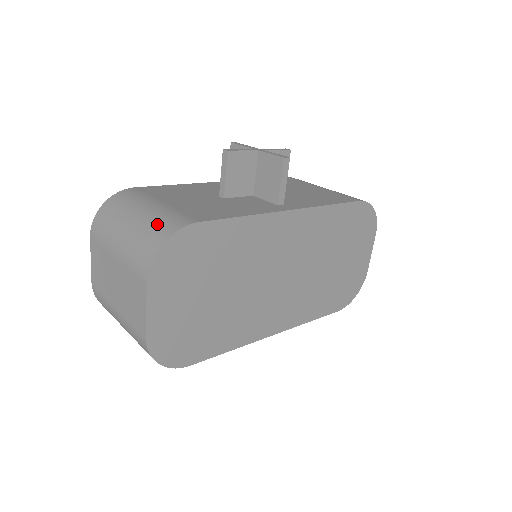
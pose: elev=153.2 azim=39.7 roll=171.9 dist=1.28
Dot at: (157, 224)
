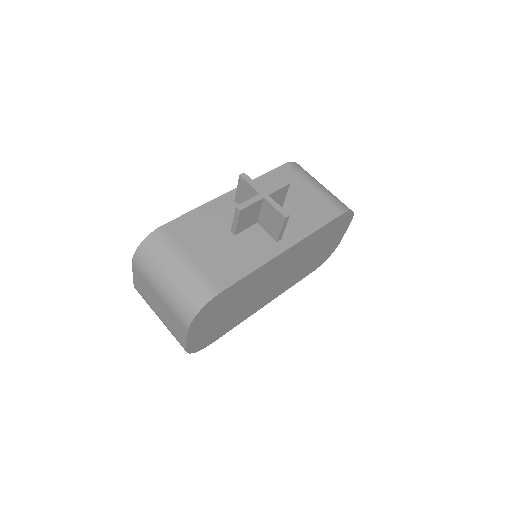
Dot at: (191, 289)
